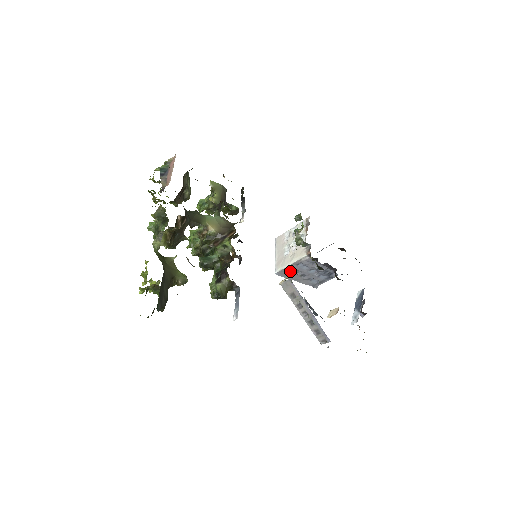
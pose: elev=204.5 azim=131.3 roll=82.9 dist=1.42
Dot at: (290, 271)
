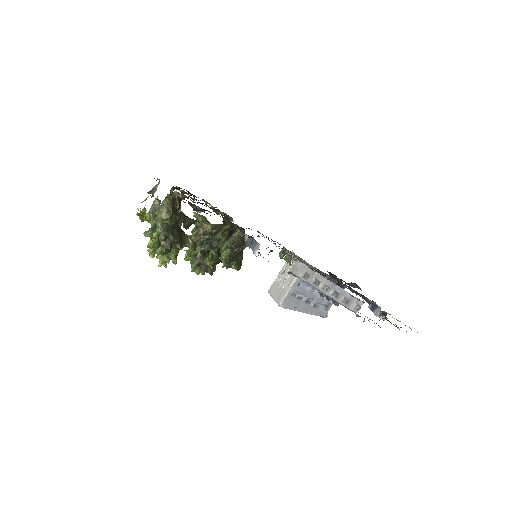
Dot at: (294, 257)
